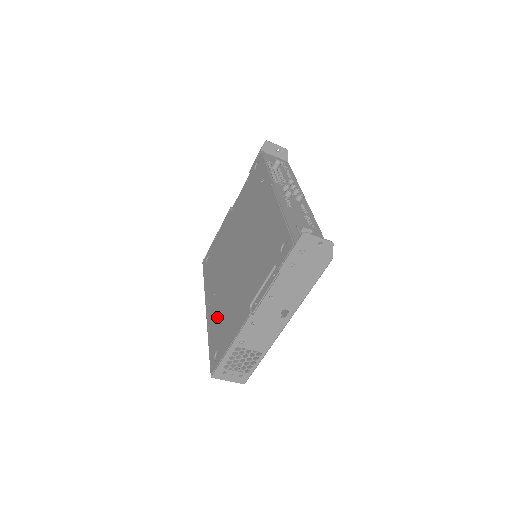
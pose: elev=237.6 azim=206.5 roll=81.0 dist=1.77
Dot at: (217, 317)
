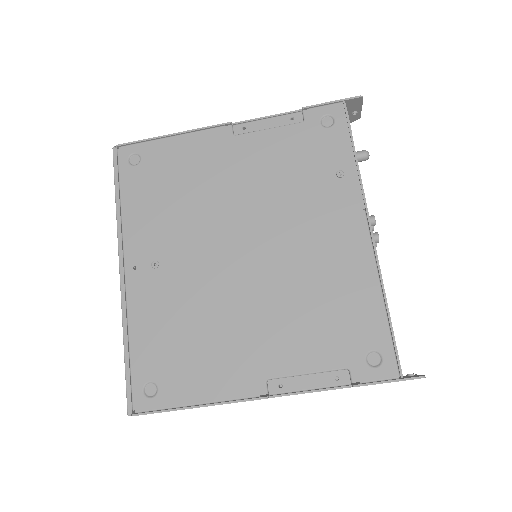
Dot at: (161, 318)
